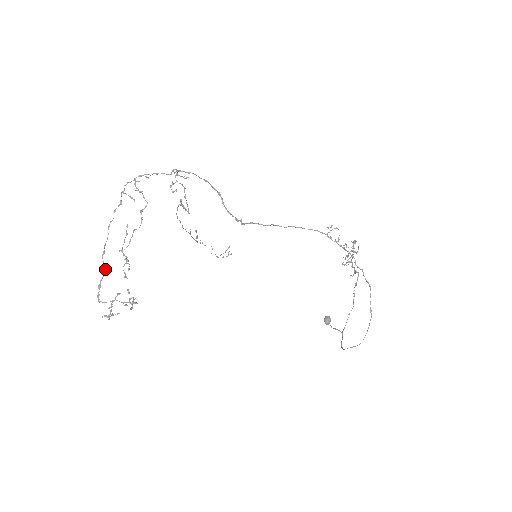
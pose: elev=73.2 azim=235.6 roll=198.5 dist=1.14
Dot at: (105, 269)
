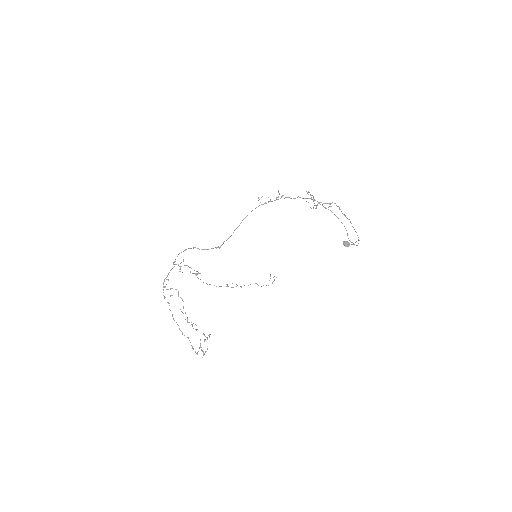
Dot at: (188, 338)
